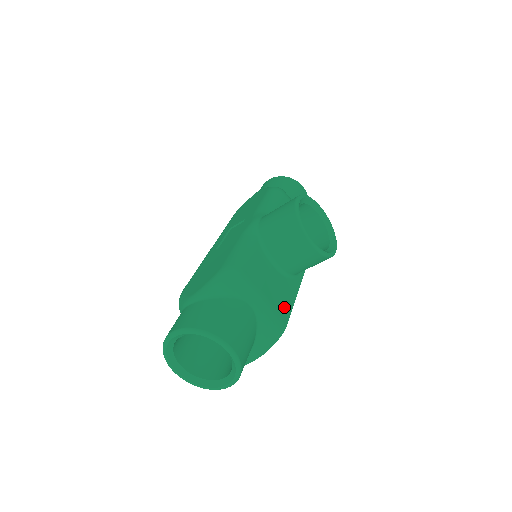
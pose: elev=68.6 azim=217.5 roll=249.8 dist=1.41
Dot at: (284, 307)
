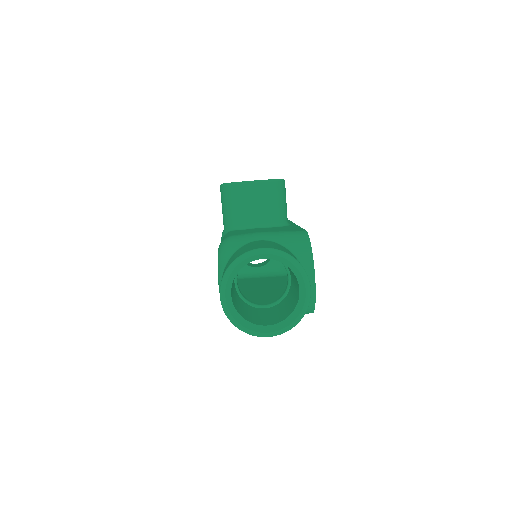
Dot at: occluded
